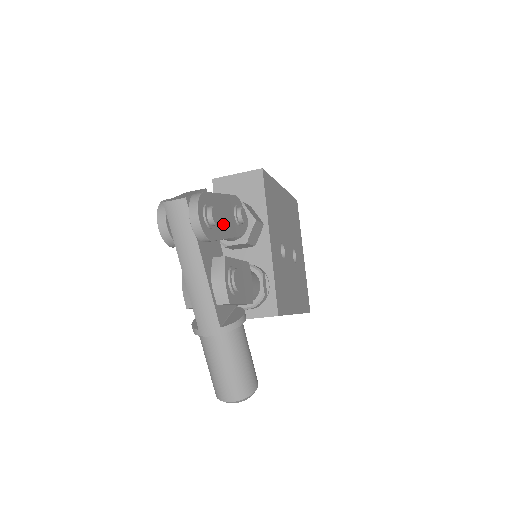
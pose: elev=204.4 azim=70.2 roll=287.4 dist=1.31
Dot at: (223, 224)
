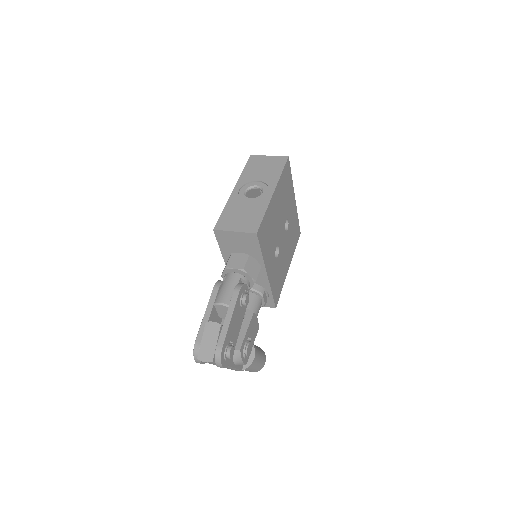
Dot at: (236, 332)
